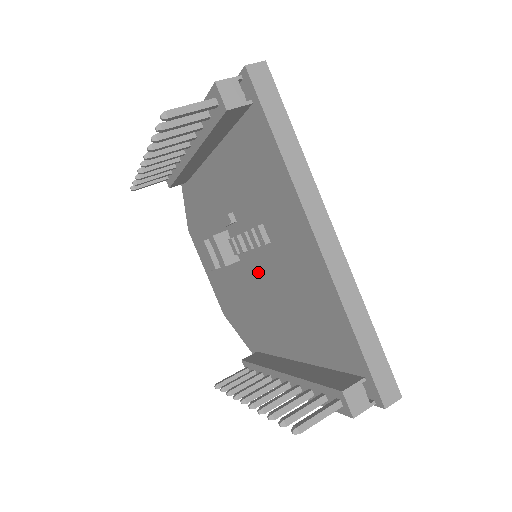
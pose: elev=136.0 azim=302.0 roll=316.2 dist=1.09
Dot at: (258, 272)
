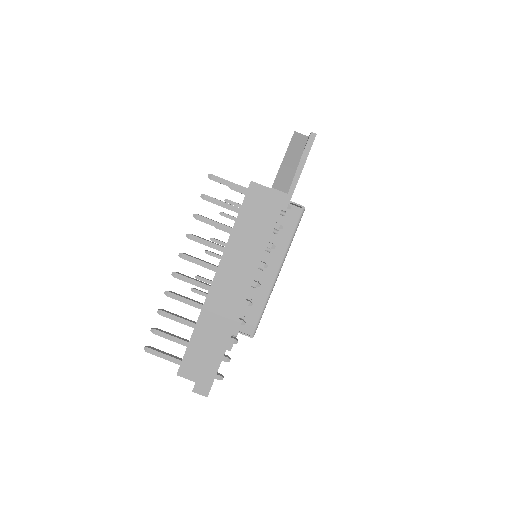
Dot at: occluded
